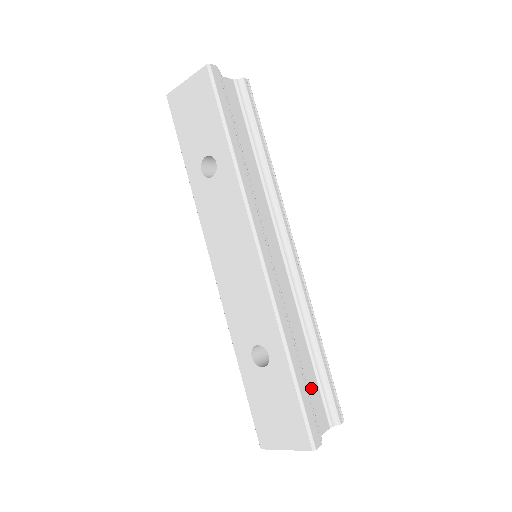
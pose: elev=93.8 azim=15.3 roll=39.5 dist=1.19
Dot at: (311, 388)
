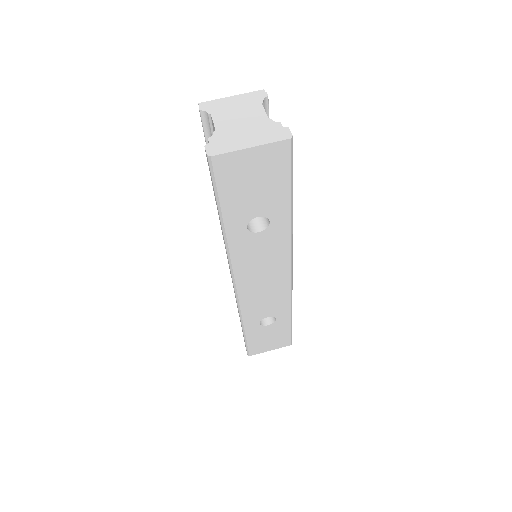
Dot at: occluded
